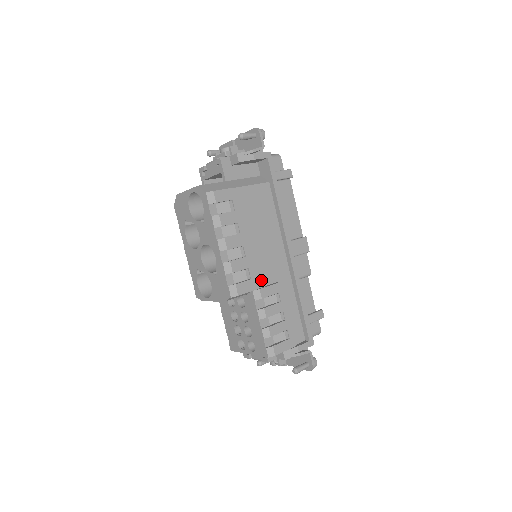
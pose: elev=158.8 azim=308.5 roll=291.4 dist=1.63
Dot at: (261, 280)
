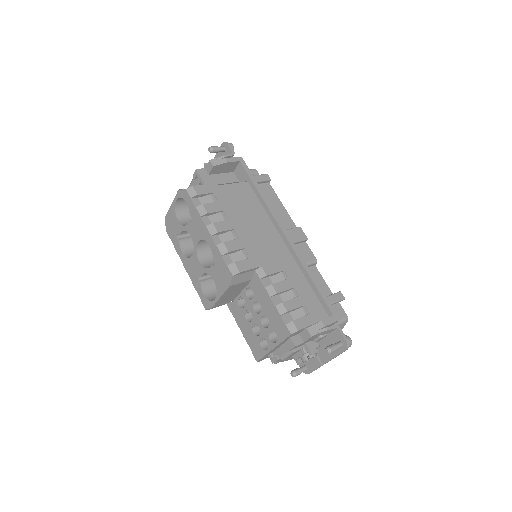
Dot at: (262, 261)
